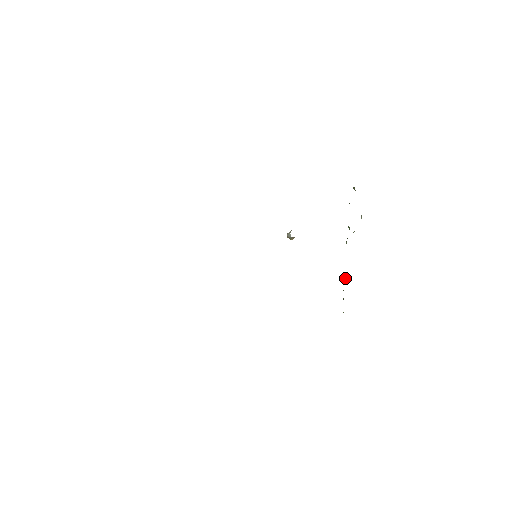
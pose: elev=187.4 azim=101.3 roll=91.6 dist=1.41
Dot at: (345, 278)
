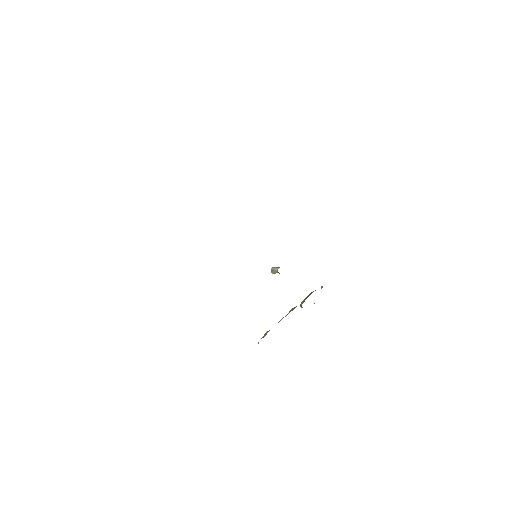
Dot at: occluded
